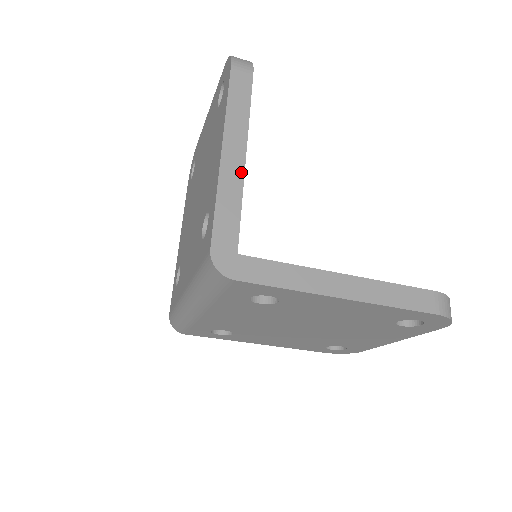
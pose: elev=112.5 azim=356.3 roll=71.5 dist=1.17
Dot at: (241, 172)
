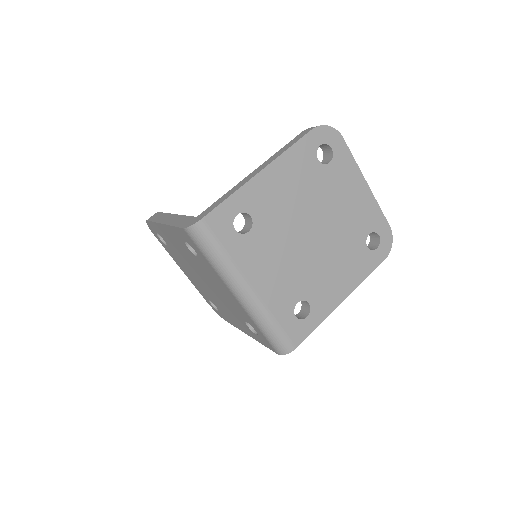
Dot at: (176, 216)
